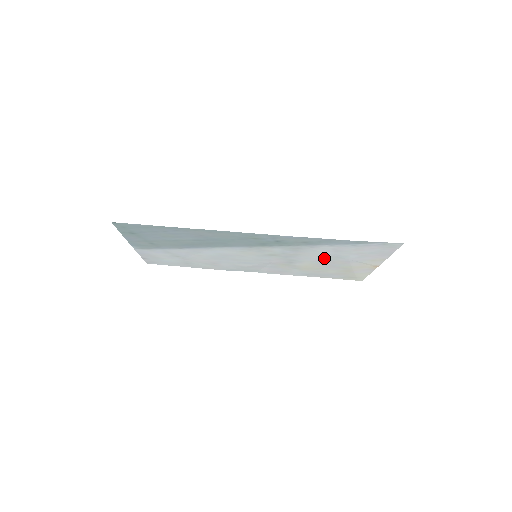
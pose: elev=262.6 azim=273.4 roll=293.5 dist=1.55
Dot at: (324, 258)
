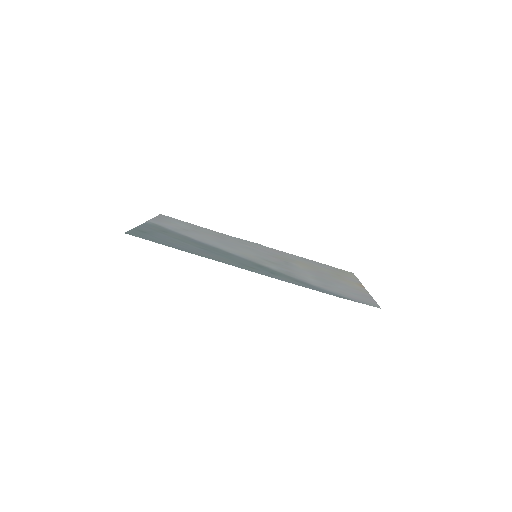
Dot at: (315, 276)
